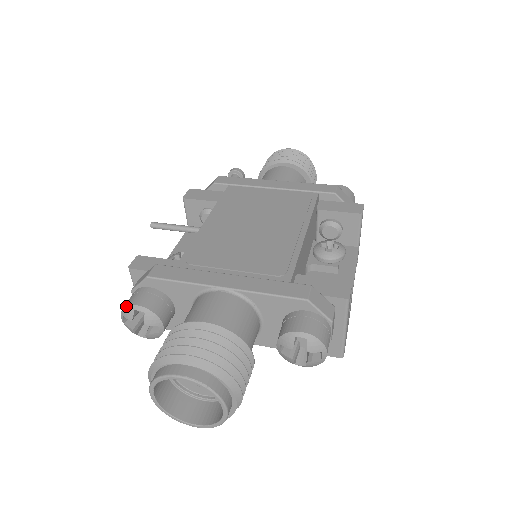
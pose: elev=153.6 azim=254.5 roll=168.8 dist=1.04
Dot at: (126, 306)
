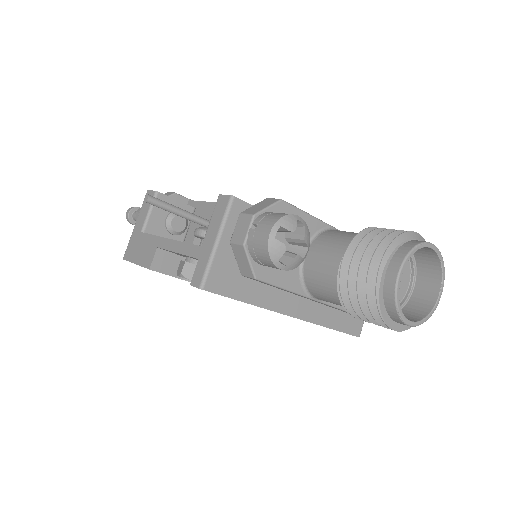
Dot at: (287, 214)
